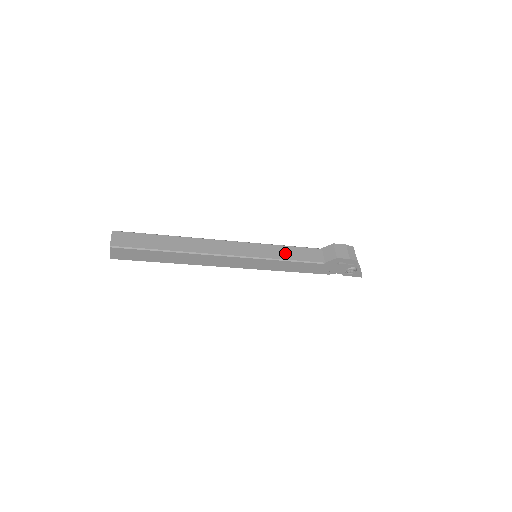
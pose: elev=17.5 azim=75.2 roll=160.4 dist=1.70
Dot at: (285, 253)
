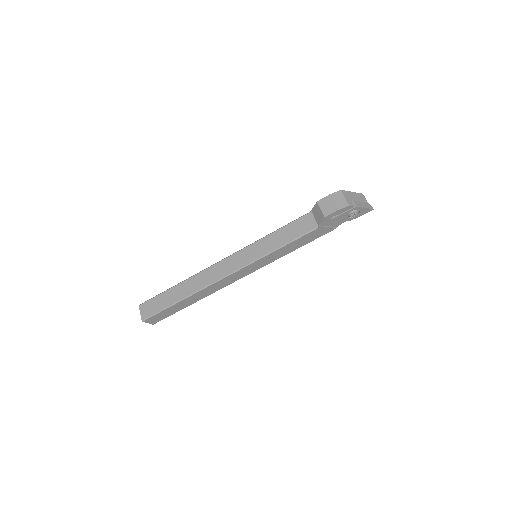
Dot at: (277, 240)
